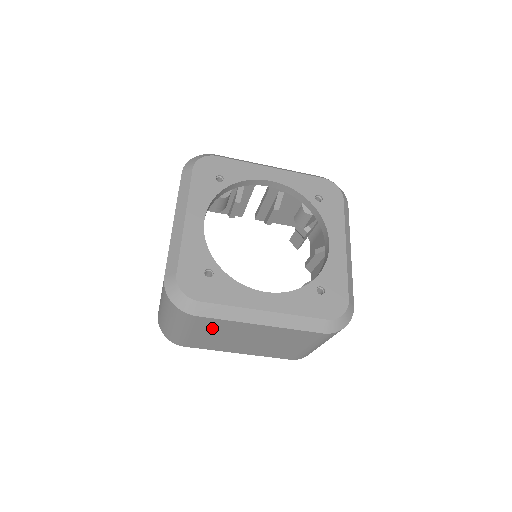
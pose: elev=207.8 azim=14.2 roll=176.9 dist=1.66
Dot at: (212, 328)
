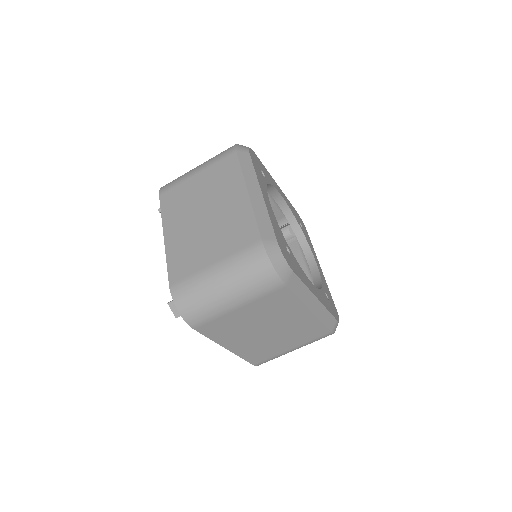
Dot at: (269, 306)
